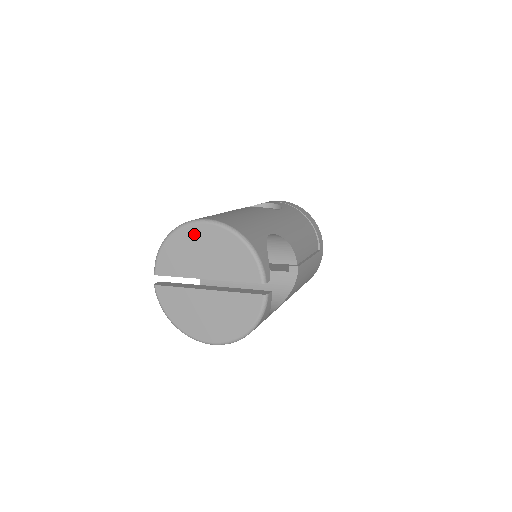
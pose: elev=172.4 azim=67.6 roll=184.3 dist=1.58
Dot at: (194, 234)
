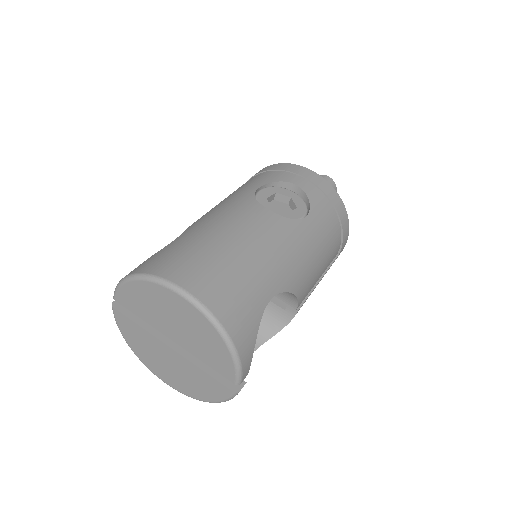
Dot at: (167, 298)
